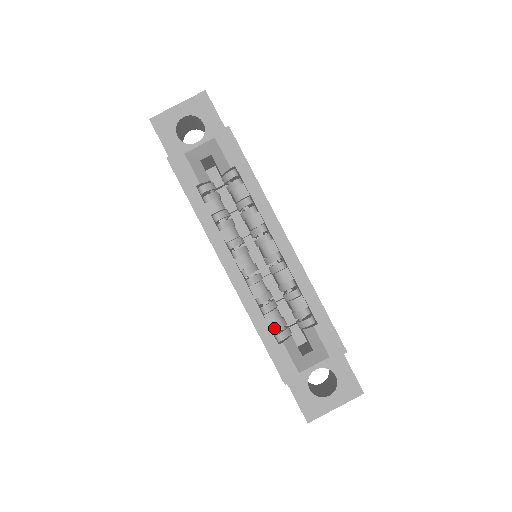
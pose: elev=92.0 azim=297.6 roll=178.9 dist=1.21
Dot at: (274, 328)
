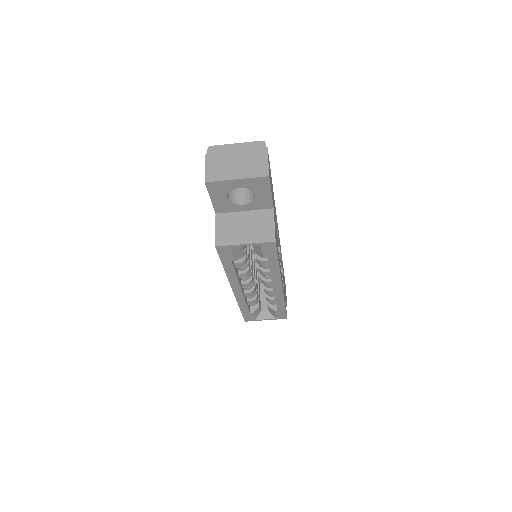
Dot at: occluded
